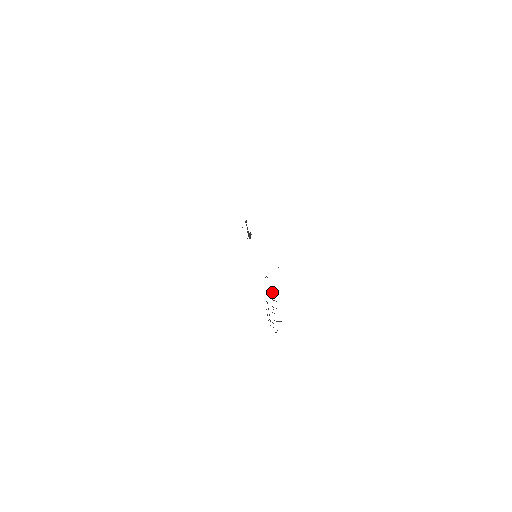
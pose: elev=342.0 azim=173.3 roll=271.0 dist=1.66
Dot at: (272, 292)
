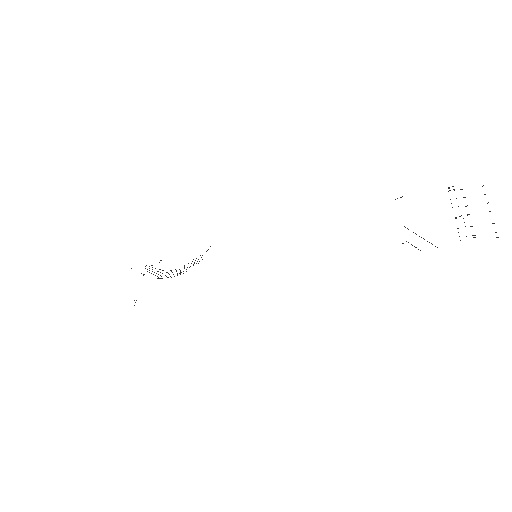
Dot at: occluded
